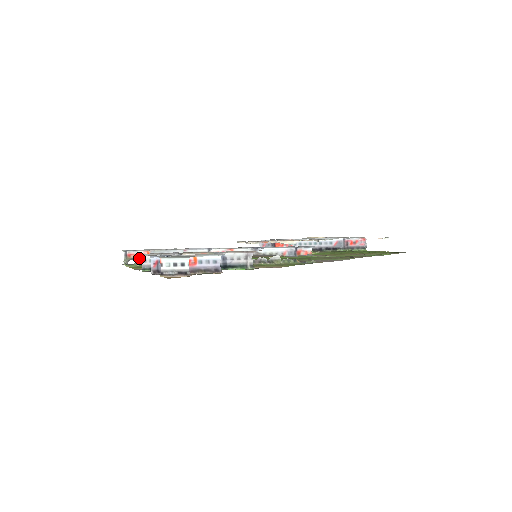
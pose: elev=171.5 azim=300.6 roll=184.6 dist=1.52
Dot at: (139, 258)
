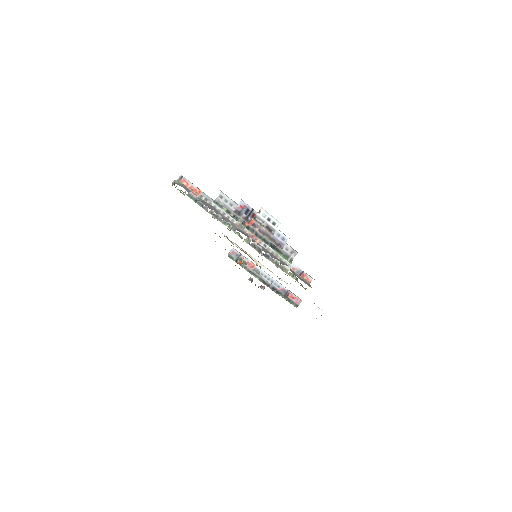
Dot at: (189, 189)
